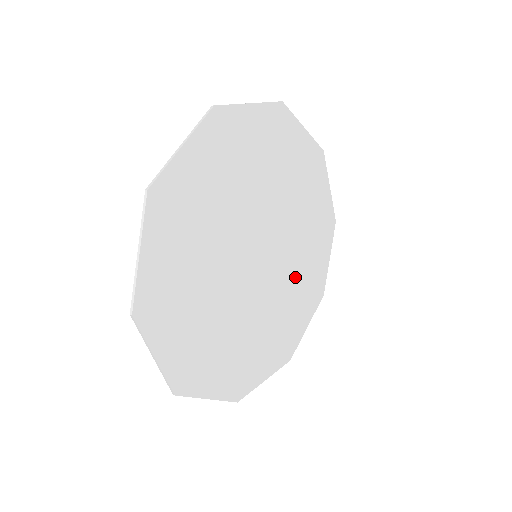
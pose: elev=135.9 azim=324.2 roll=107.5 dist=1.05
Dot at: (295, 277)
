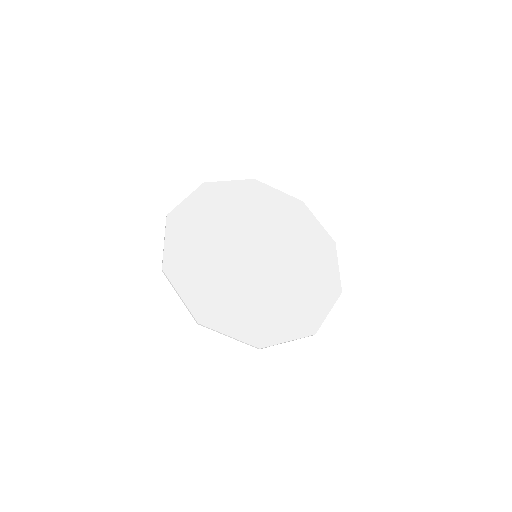
Dot at: (280, 226)
